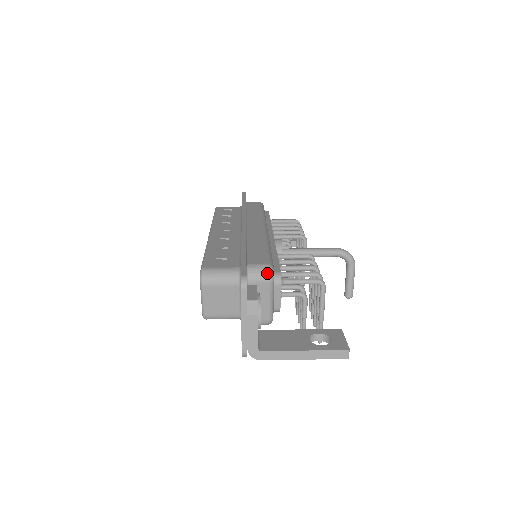
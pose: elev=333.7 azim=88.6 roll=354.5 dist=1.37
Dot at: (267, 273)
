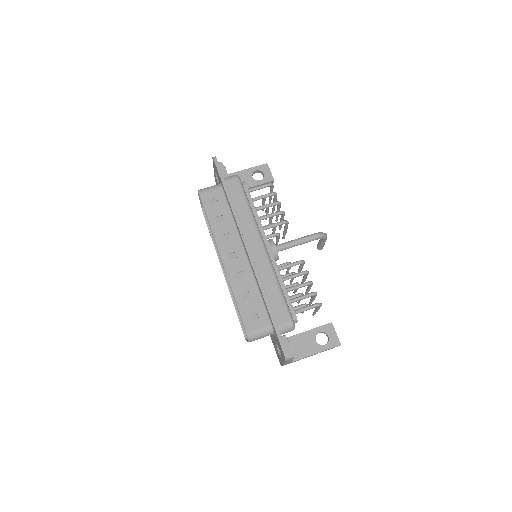
Dot at: (292, 329)
